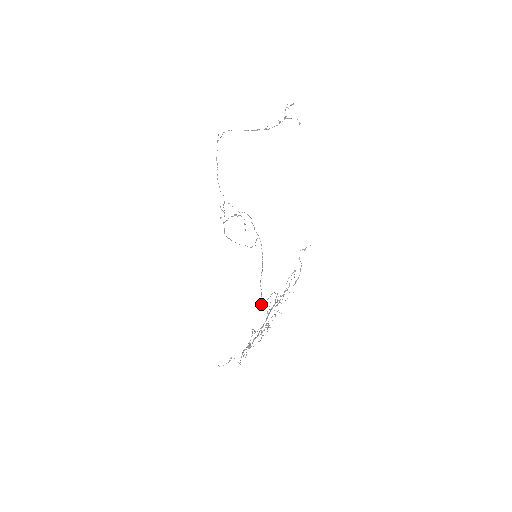
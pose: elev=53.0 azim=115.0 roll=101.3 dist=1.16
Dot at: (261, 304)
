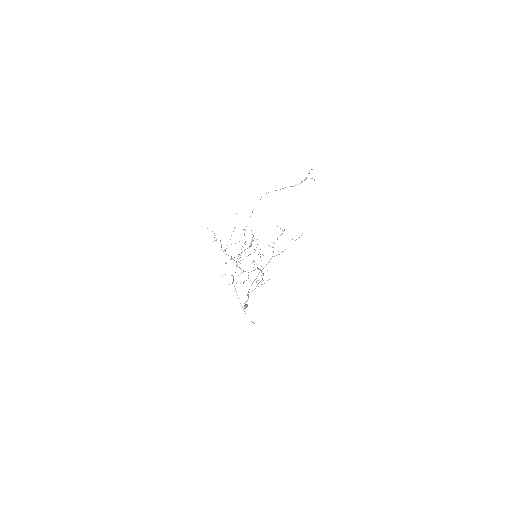
Dot at: (245, 305)
